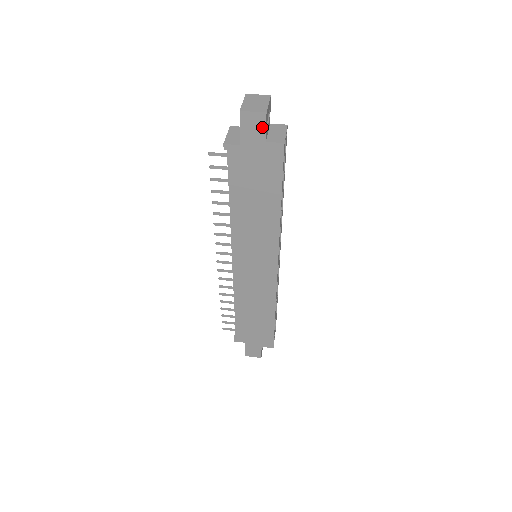
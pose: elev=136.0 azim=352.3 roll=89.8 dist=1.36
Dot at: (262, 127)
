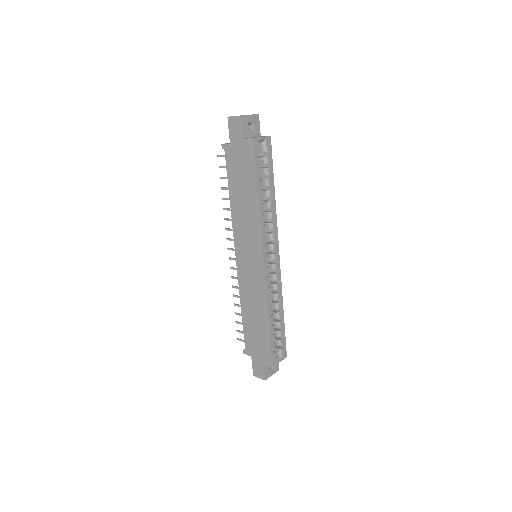
Dot at: (240, 127)
